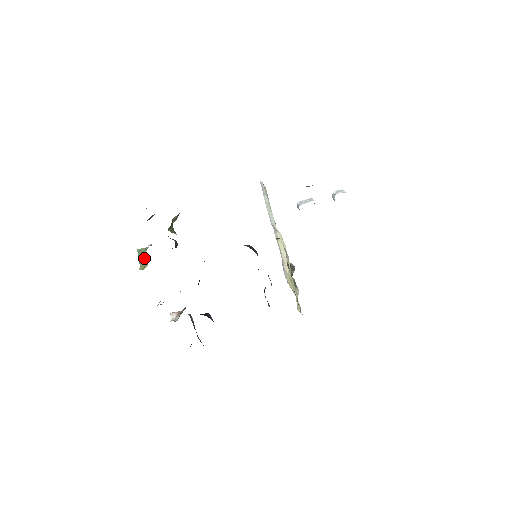
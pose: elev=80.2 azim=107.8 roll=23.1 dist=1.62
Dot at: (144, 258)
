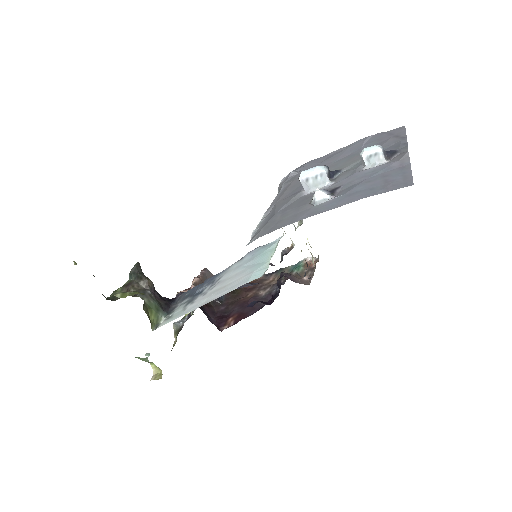
Dot at: occluded
